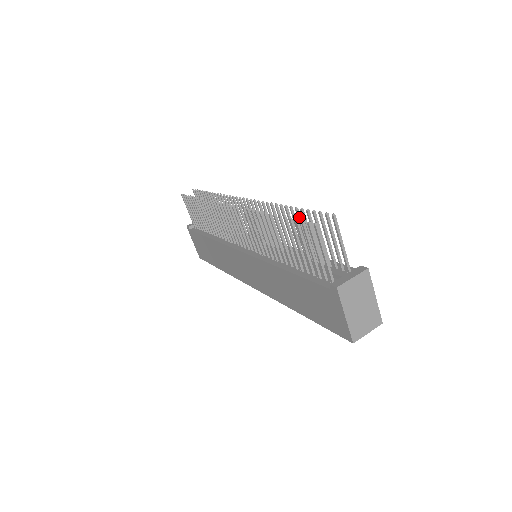
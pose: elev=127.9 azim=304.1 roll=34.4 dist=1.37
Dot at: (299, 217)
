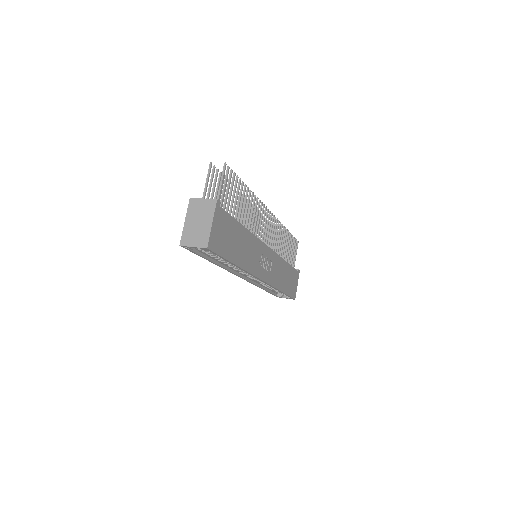
Dot at: (241, 188)
